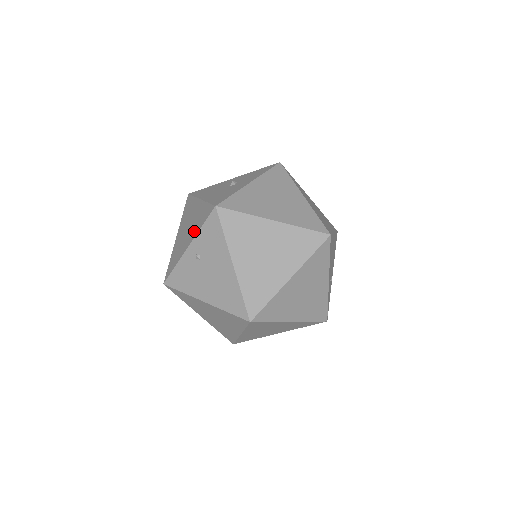
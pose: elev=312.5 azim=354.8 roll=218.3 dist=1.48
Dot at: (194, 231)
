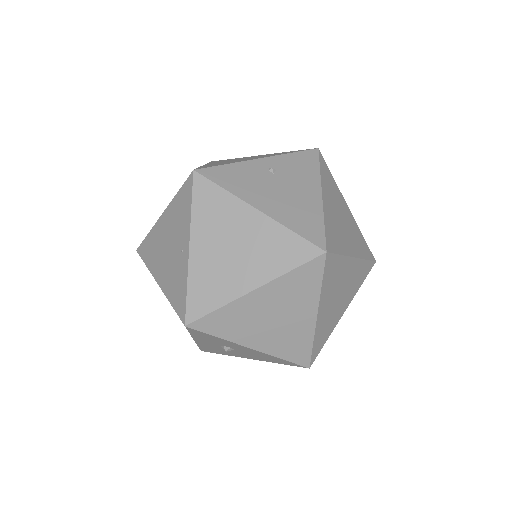
Dot at: (270, 155)
